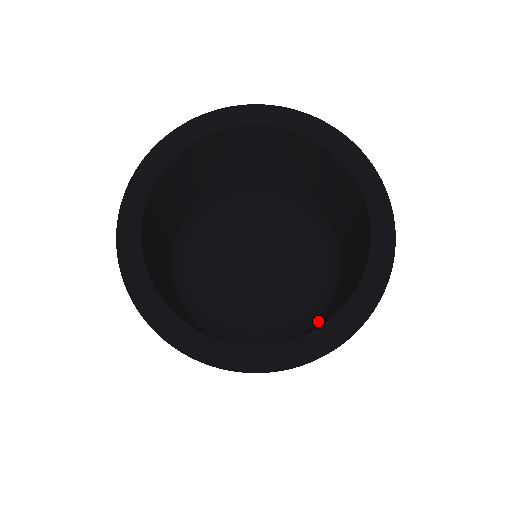
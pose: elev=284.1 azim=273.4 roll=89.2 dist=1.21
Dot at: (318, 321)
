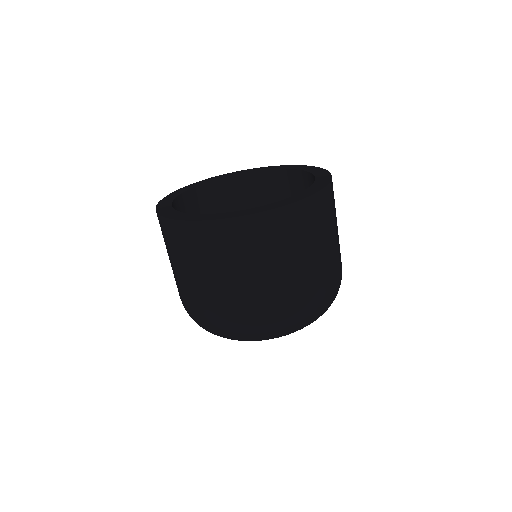
Dot at: occluded
